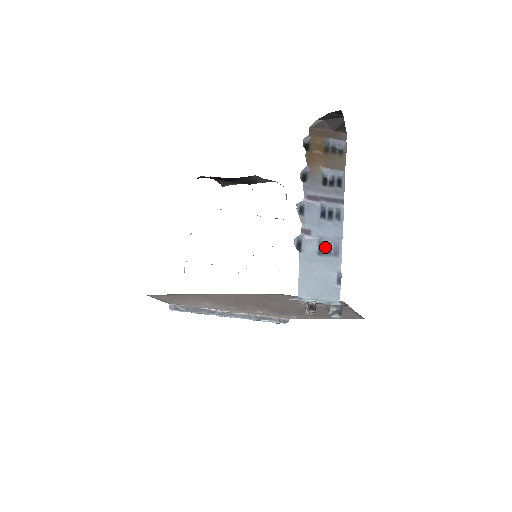
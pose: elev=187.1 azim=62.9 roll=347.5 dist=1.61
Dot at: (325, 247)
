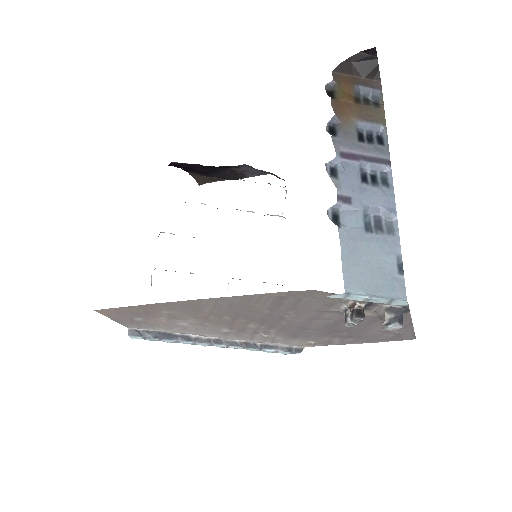
Dot at: (373, 222)
